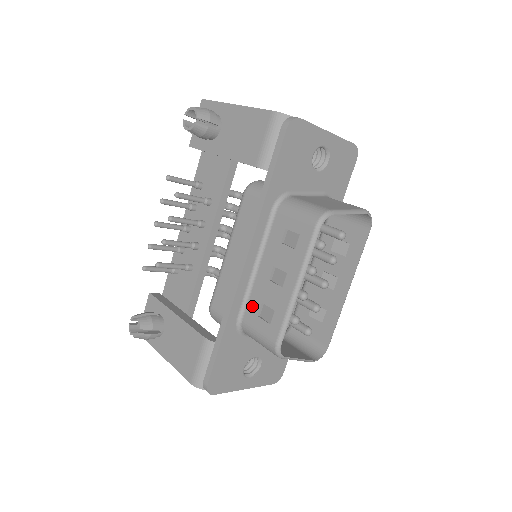
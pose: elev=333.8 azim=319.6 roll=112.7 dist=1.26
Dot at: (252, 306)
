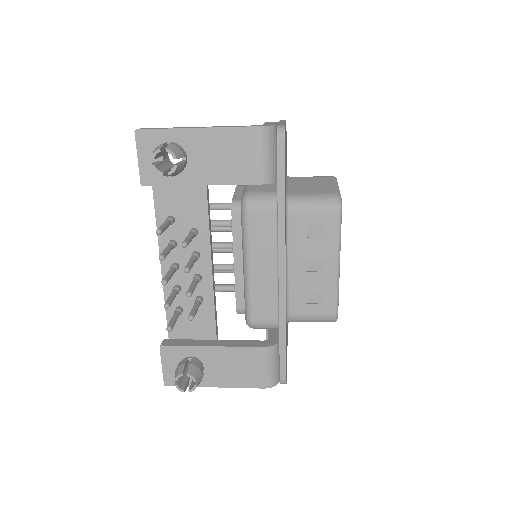
Dot at: (296, 299)
